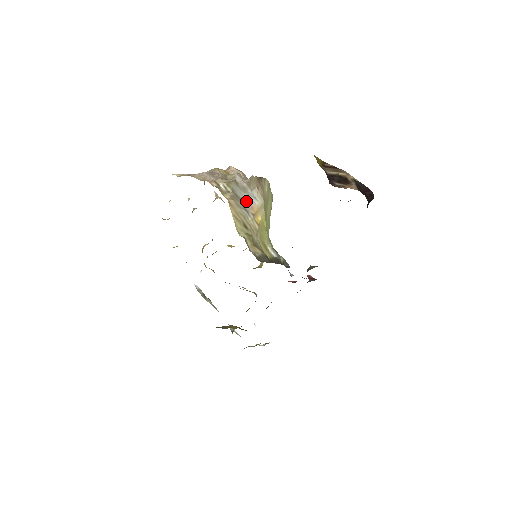
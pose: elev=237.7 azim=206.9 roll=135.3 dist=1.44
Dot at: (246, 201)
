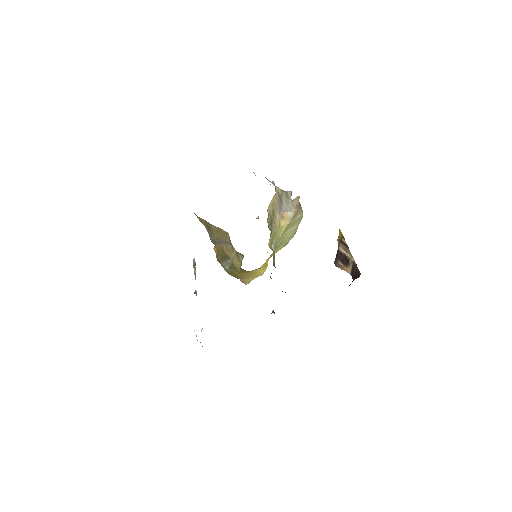
Dot at: (284, 207)
